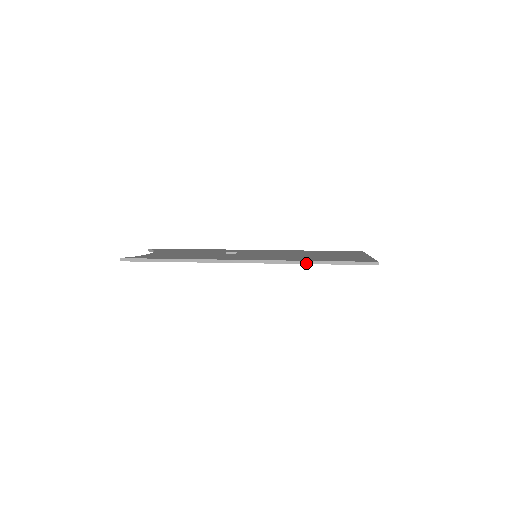
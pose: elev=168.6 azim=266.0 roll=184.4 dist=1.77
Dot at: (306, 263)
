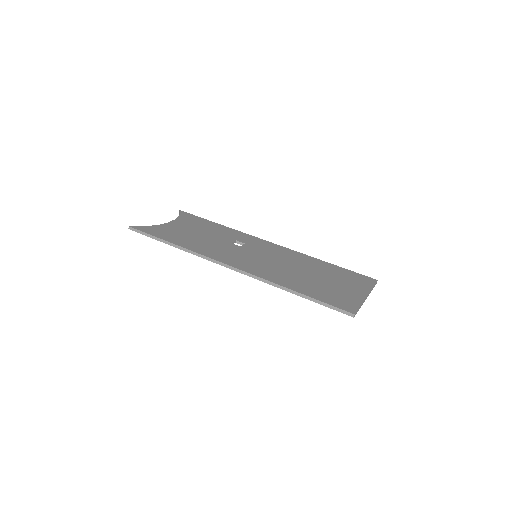
Dot at: (282, 288)
